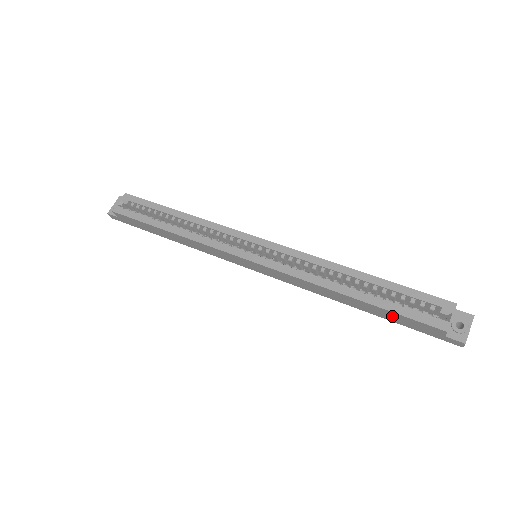
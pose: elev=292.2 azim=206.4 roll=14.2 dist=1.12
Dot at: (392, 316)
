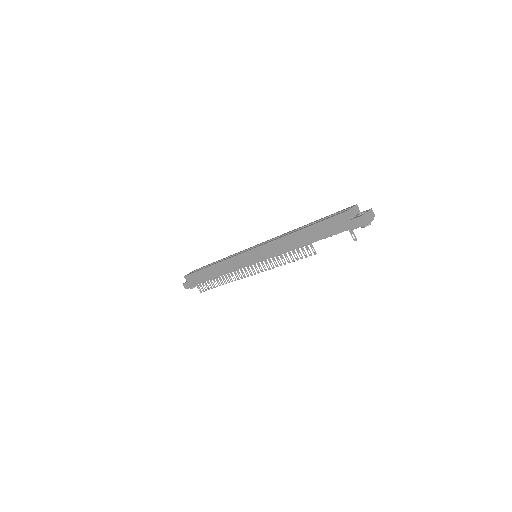
Dot at: (322, 229)
